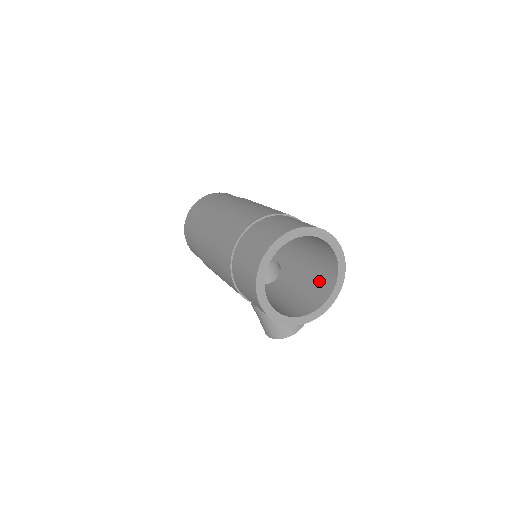
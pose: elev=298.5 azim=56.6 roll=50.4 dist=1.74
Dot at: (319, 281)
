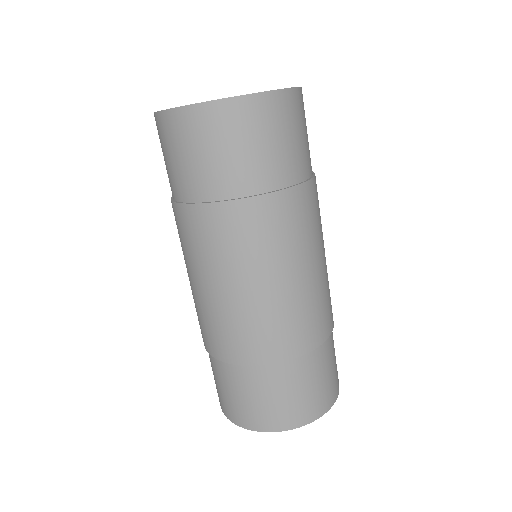
Dot at: occluded
